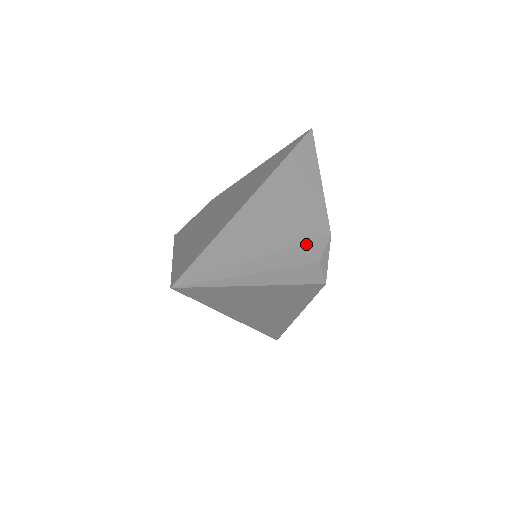
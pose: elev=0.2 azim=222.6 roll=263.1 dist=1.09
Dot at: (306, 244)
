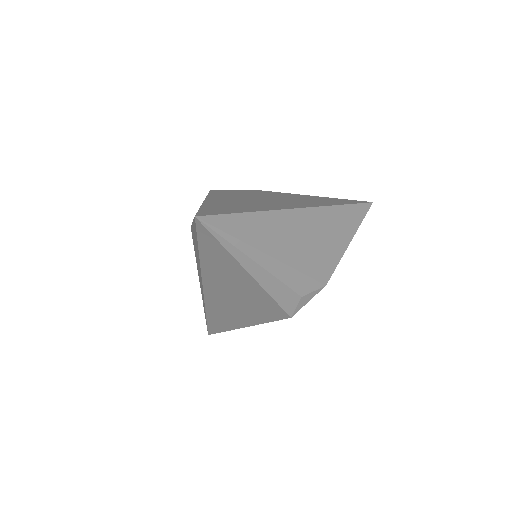
Dot at: (305, 275)
